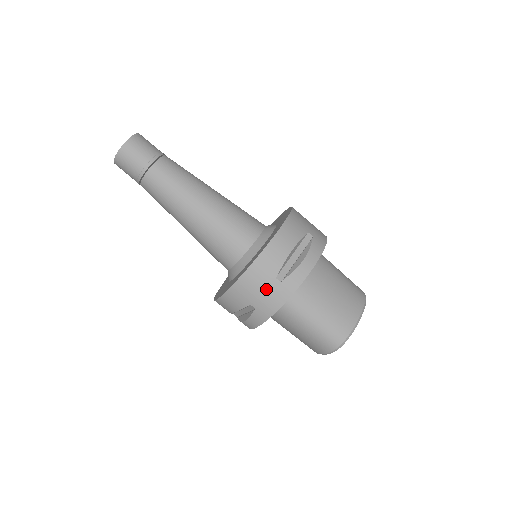
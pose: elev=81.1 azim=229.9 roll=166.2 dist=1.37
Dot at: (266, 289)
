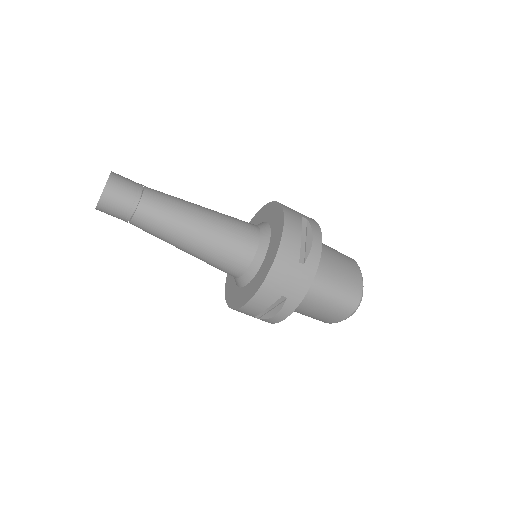
Dot at: (294, 275)
